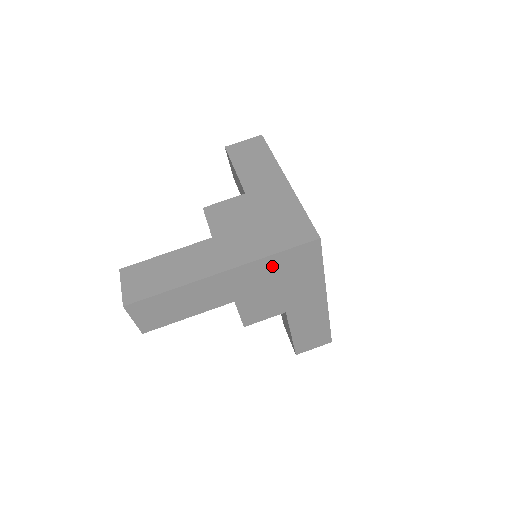
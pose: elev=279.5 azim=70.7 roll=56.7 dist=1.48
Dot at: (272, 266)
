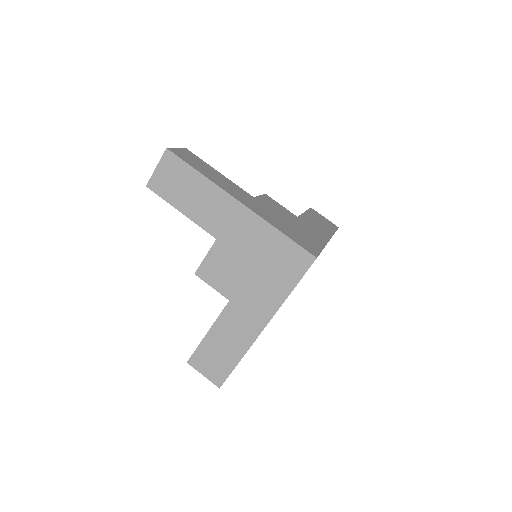
Dot at: occluded
